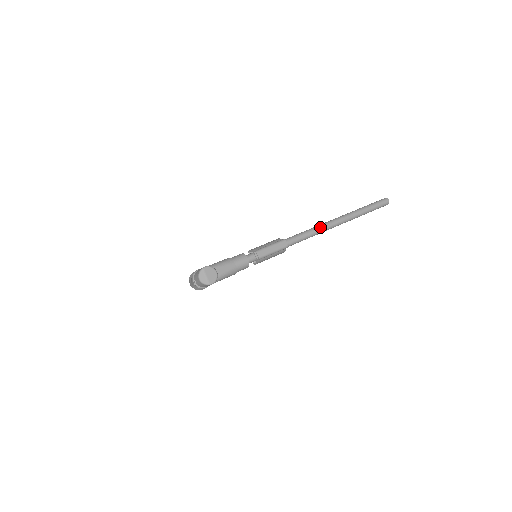
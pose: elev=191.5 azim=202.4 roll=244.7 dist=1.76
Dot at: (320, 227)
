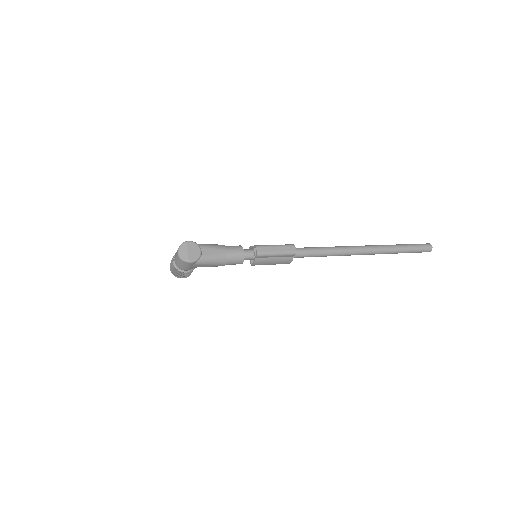
Dot at: (341, 247)
